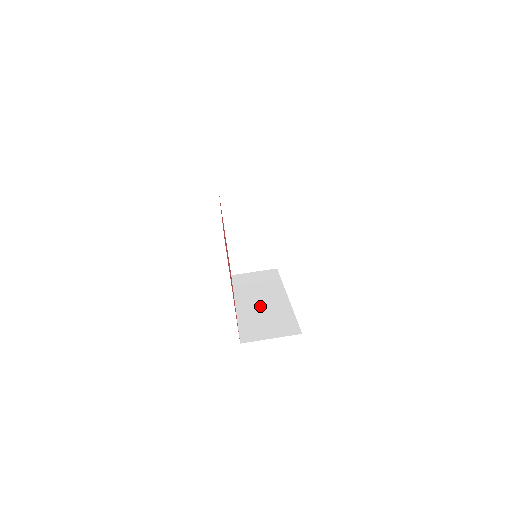
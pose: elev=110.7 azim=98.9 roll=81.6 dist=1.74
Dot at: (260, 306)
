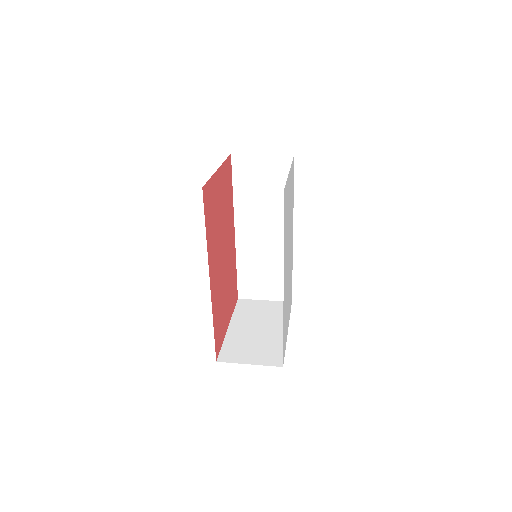
Dot at: occluded
